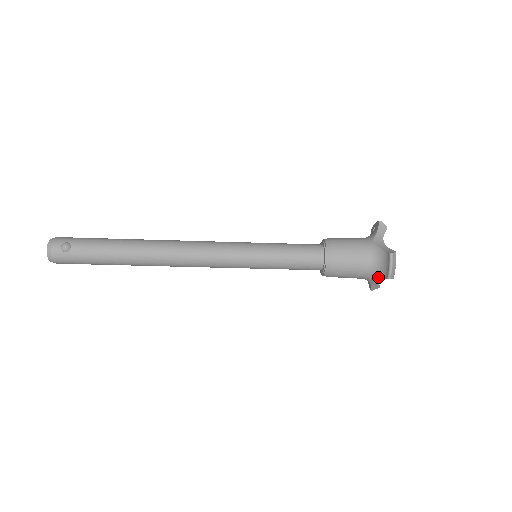
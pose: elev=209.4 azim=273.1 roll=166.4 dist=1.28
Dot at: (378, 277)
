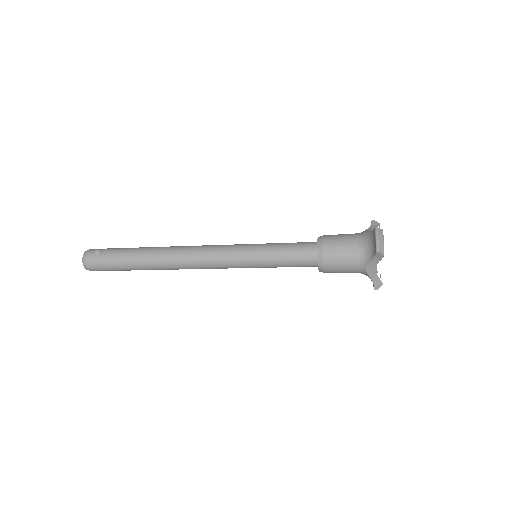
Dot at: (370, 259)
